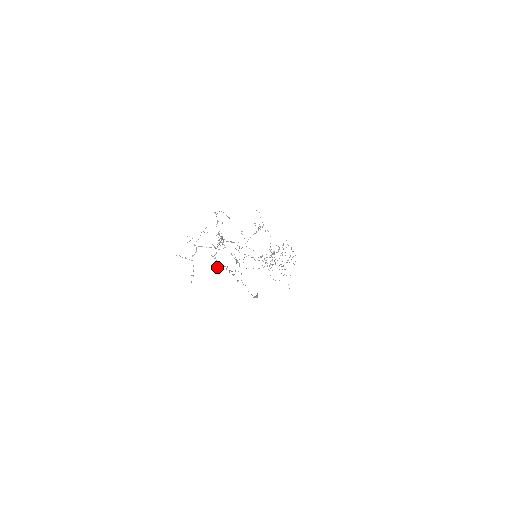
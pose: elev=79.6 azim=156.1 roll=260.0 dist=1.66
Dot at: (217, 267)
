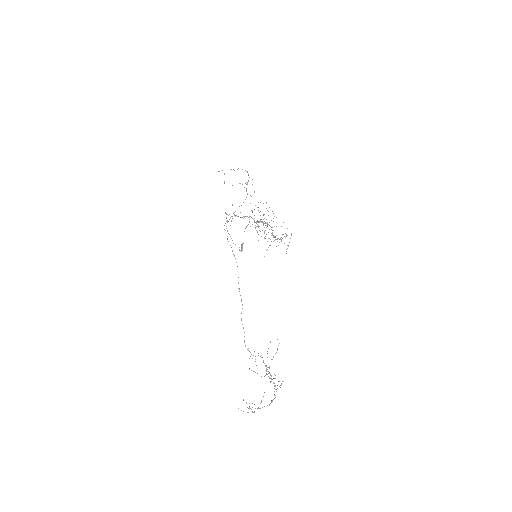
Dot at: occluded
